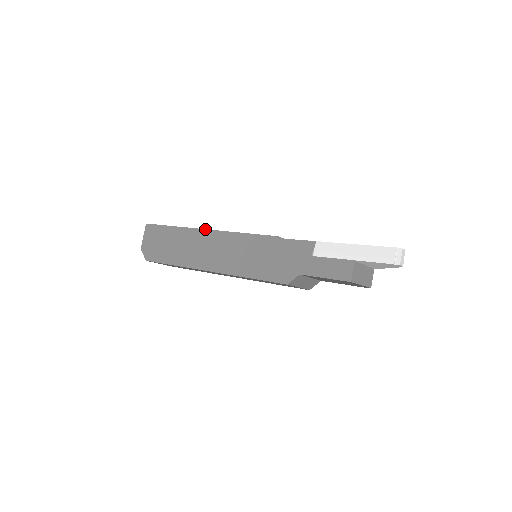
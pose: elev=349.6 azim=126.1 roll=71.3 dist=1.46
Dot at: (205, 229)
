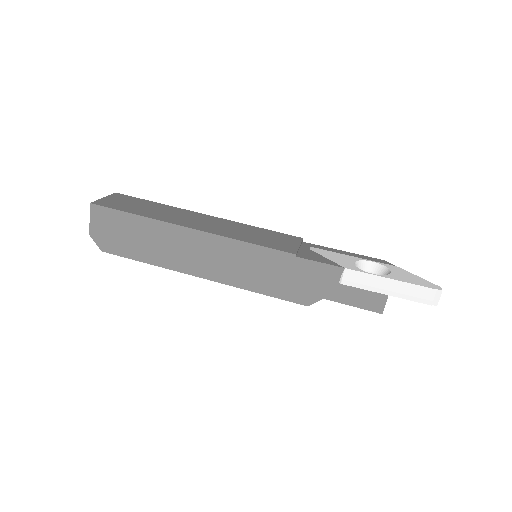
Dot at: (190, 228)
